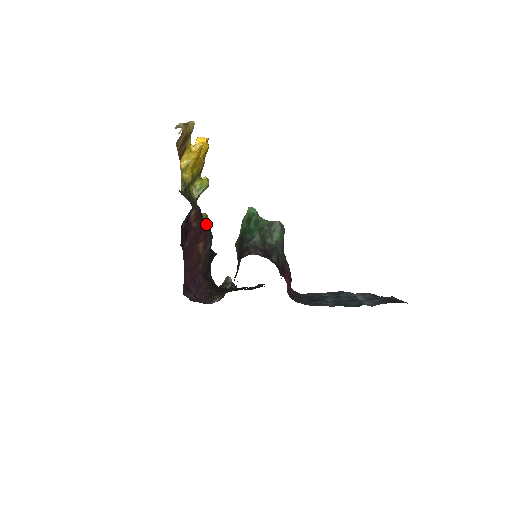
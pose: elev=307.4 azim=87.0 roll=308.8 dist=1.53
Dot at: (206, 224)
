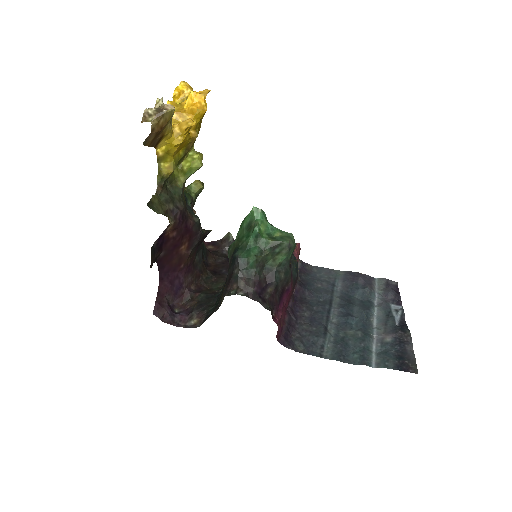
Dot at: (192, 223)
